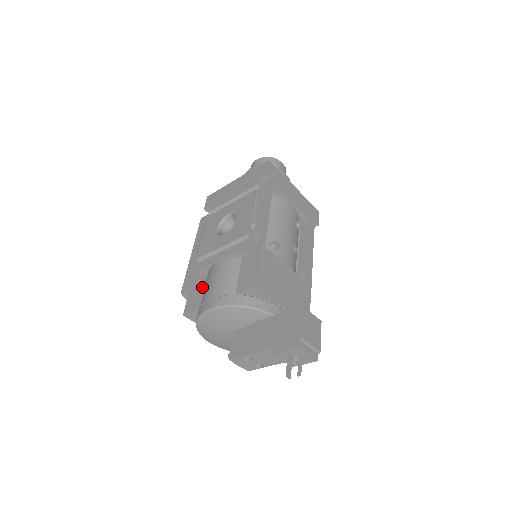
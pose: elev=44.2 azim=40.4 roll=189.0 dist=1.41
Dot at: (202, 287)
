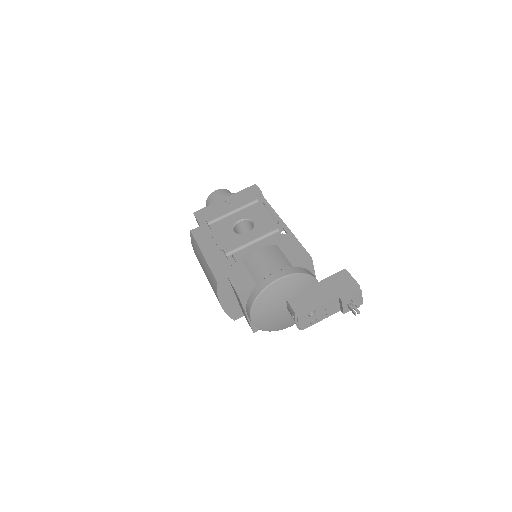
Dot at: (245, 272)
